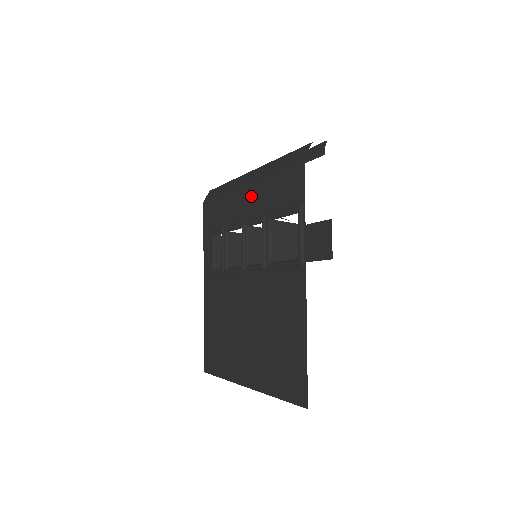
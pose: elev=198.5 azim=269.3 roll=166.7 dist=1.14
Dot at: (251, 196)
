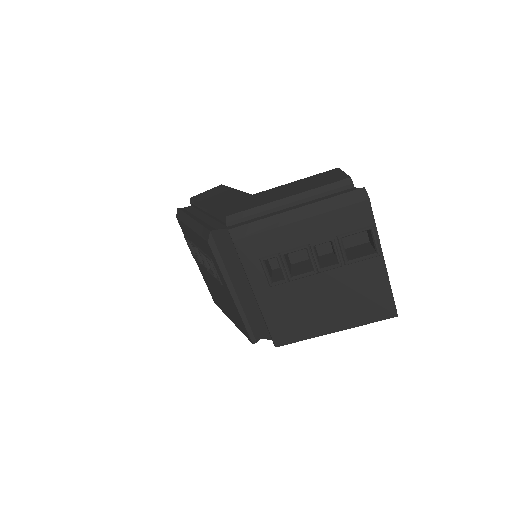
Dot at: (312, 227)
